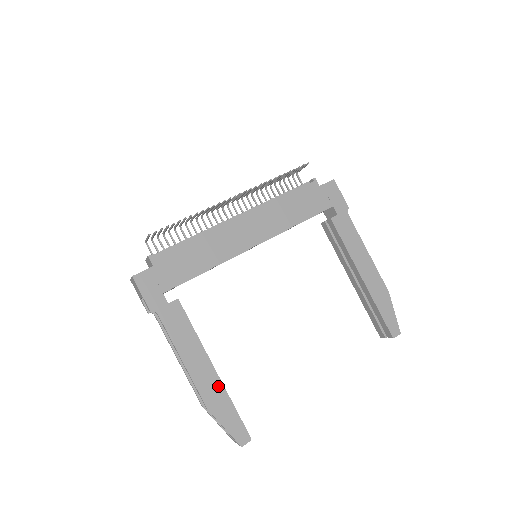
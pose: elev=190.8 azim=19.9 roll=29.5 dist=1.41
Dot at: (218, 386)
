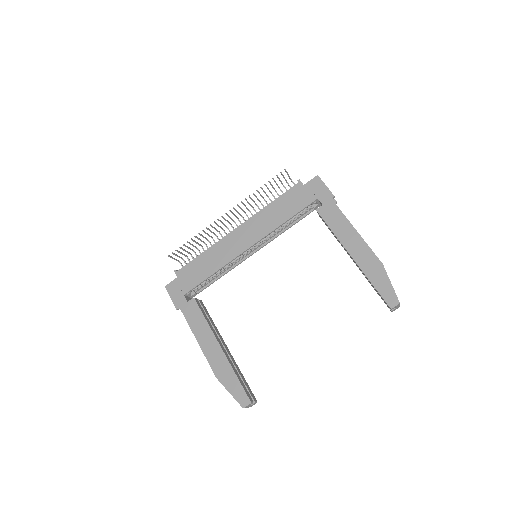
Dot at: (224, 360)
